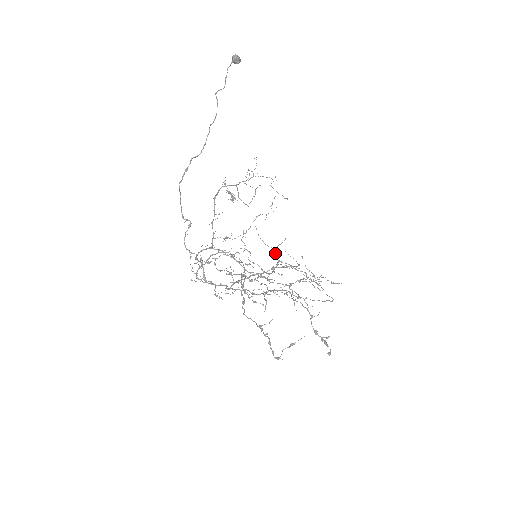
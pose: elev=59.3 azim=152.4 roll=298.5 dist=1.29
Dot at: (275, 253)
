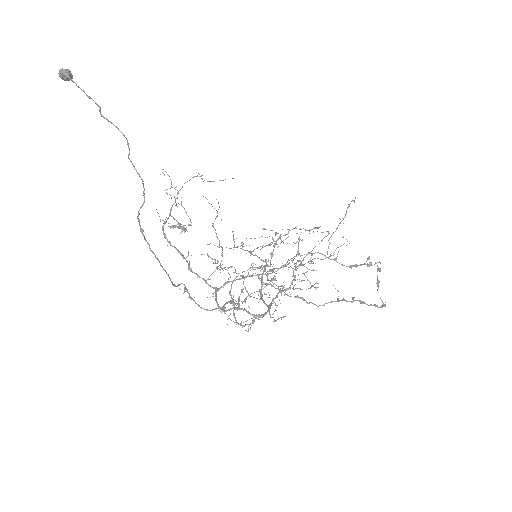
Dot at: occluded
